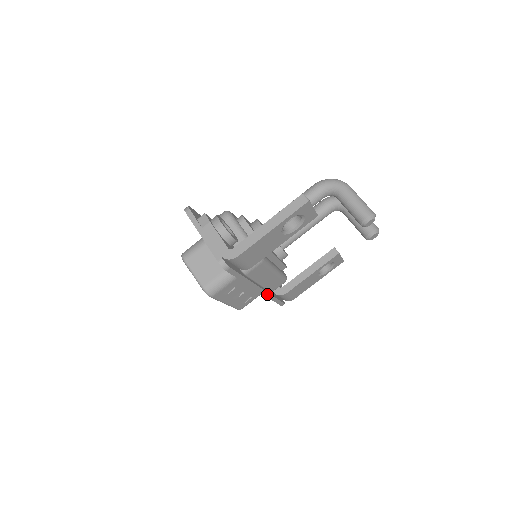
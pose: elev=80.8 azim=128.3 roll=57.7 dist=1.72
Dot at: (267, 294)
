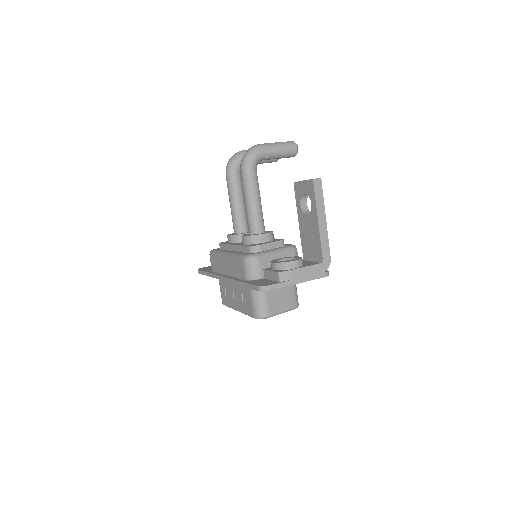
Dot at: occluded
